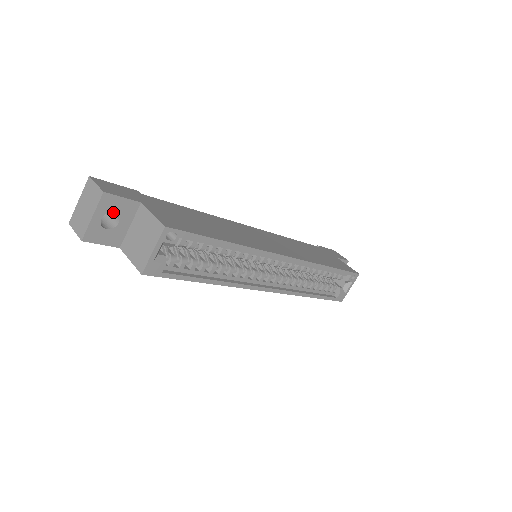
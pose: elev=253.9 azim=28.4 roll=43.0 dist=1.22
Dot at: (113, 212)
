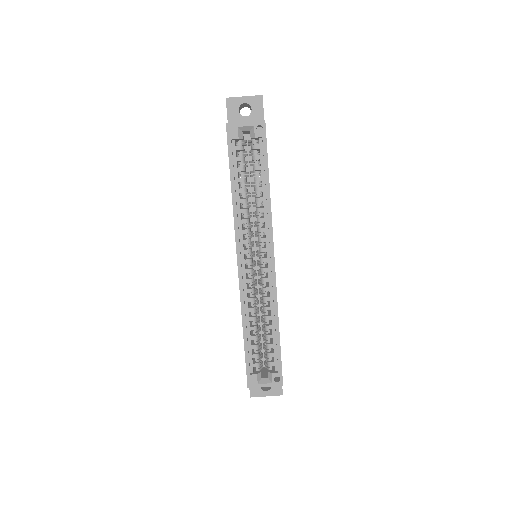
Dot at: (252, 109)
